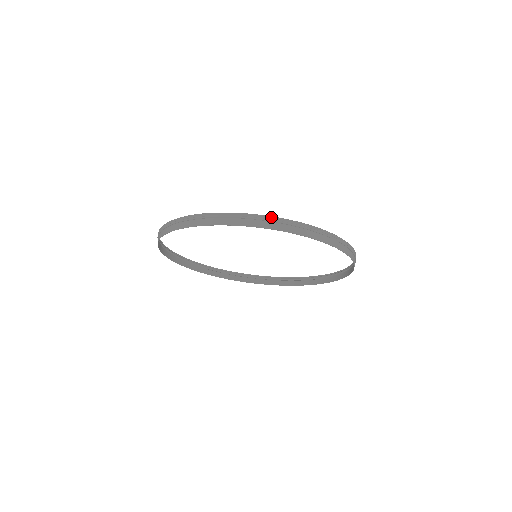
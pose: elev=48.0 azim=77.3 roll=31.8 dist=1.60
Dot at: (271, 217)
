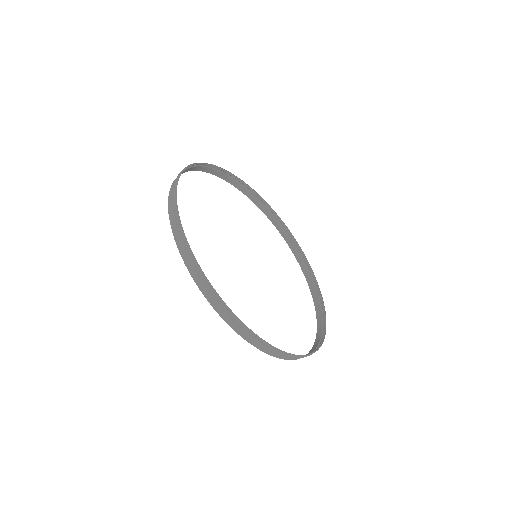
Dot at: occluded
